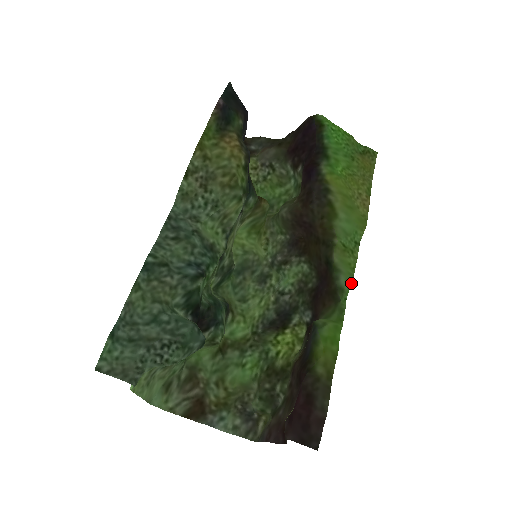
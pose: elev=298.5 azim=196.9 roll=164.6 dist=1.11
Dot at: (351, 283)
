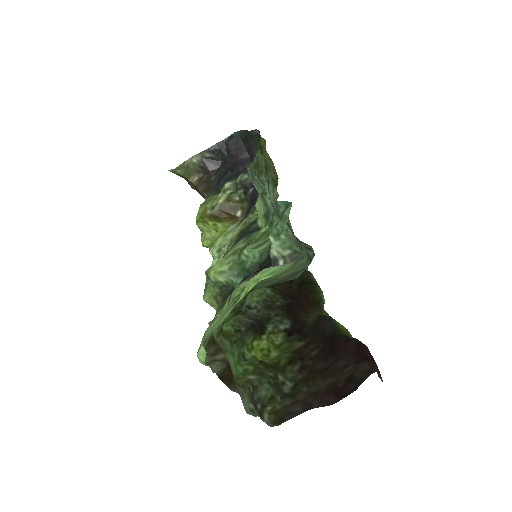
Dot at: (324, 301)
